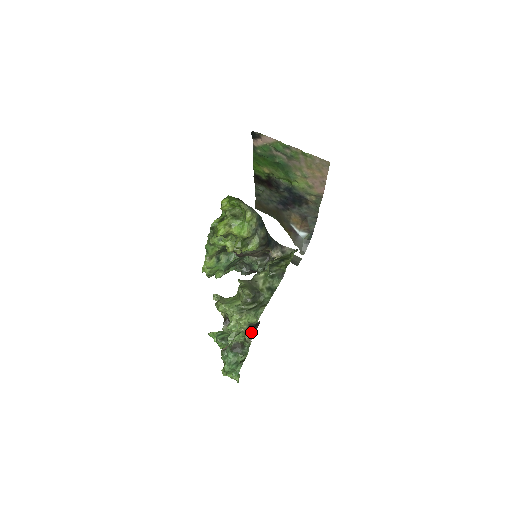
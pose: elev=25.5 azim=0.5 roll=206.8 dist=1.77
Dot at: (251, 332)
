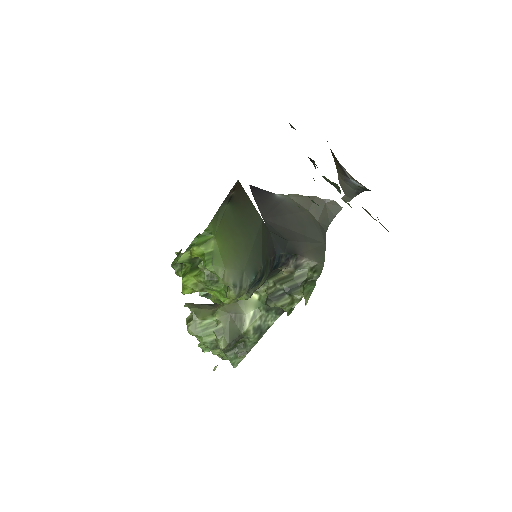
Dot at: occluded
